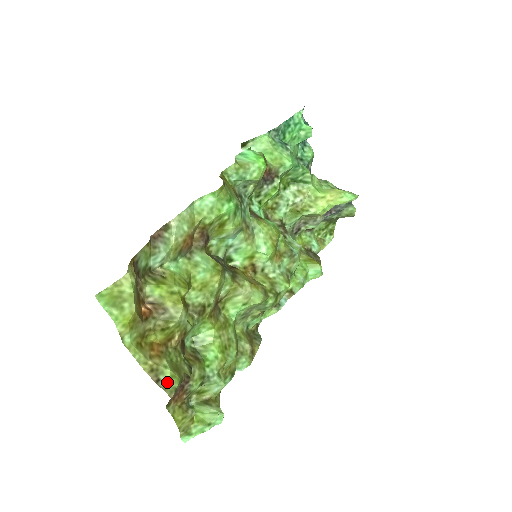
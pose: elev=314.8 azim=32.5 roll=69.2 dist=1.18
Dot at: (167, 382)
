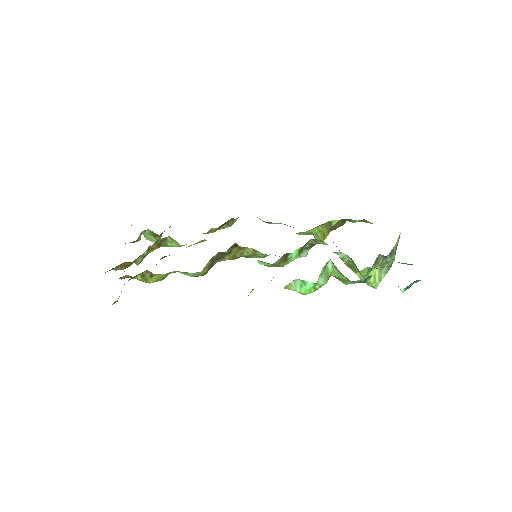
Dot at: occluded
